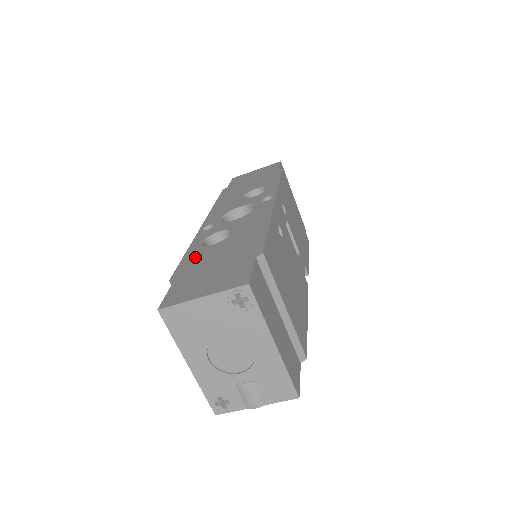
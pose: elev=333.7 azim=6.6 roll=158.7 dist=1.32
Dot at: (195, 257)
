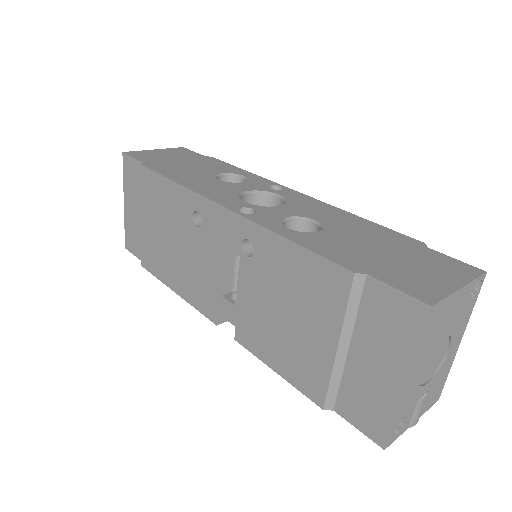
Dot at: (326, 245)
